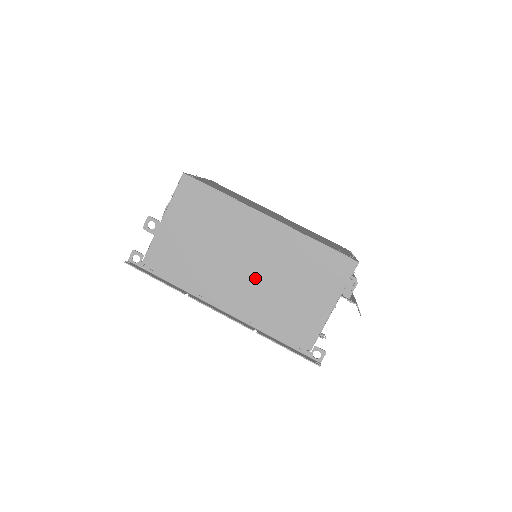
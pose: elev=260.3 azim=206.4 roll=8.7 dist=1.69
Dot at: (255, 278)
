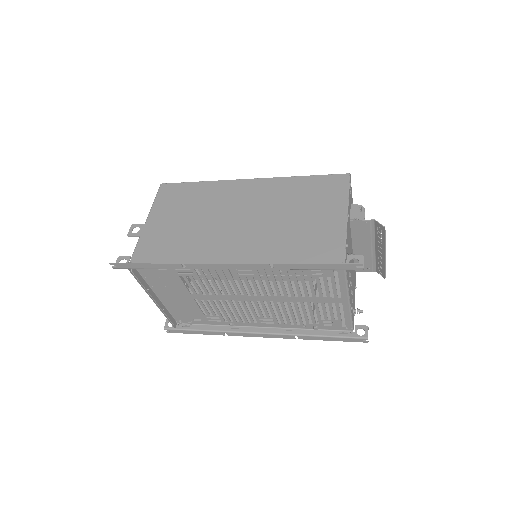
Dot at: (253, 226)
